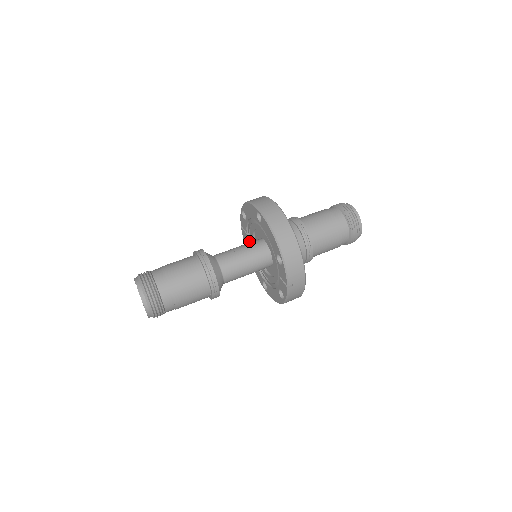
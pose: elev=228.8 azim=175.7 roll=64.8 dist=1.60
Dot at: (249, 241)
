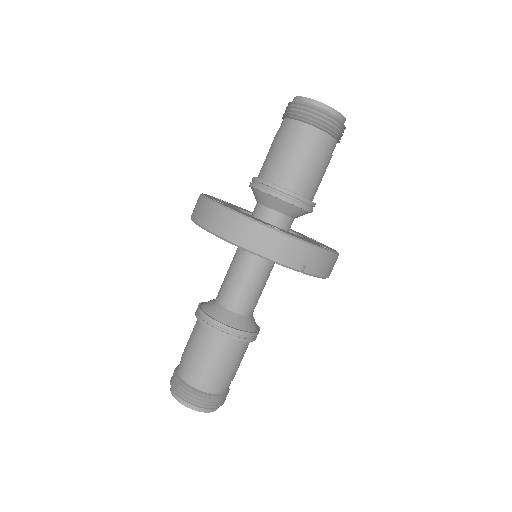
Dot at: occluded
